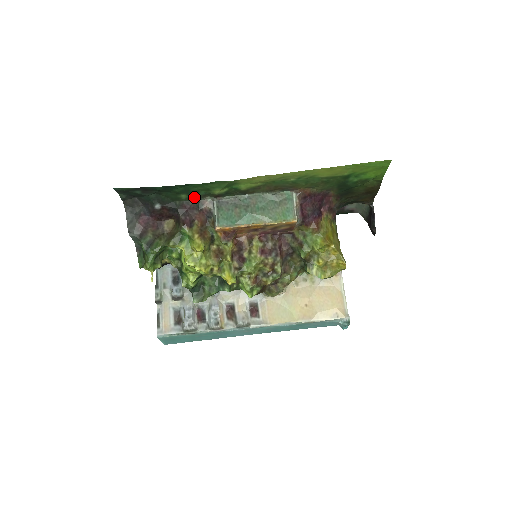
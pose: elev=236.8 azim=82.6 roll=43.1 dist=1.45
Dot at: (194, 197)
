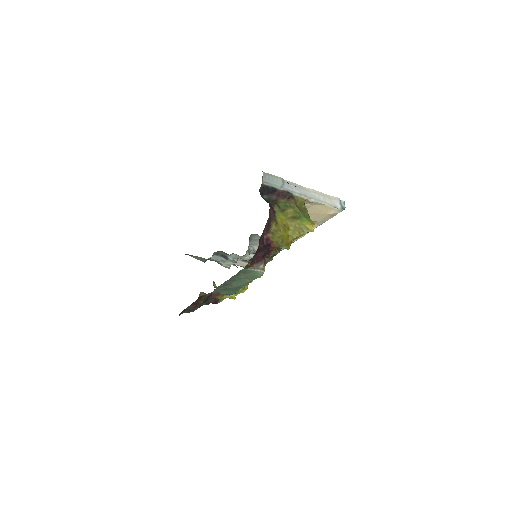
Dot at: occluded
